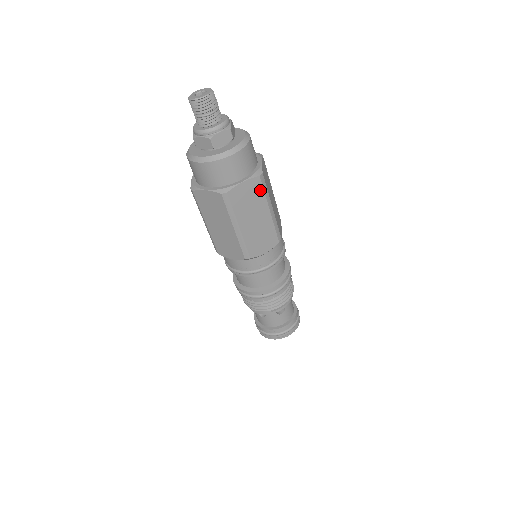
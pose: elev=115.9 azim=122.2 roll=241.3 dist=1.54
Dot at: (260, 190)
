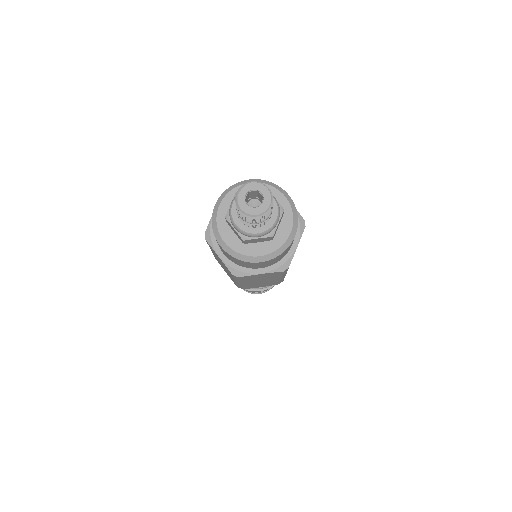
Dot at: (278, 274)
